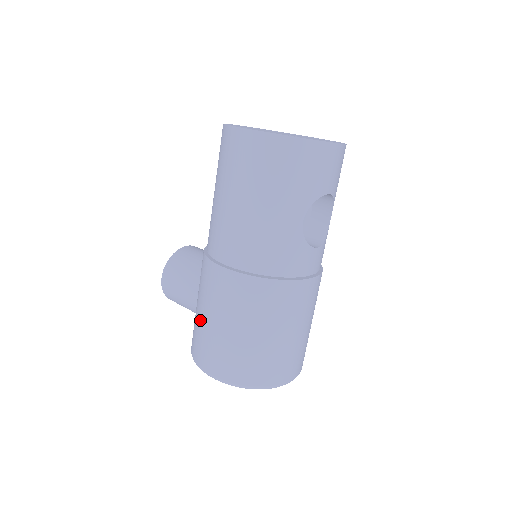
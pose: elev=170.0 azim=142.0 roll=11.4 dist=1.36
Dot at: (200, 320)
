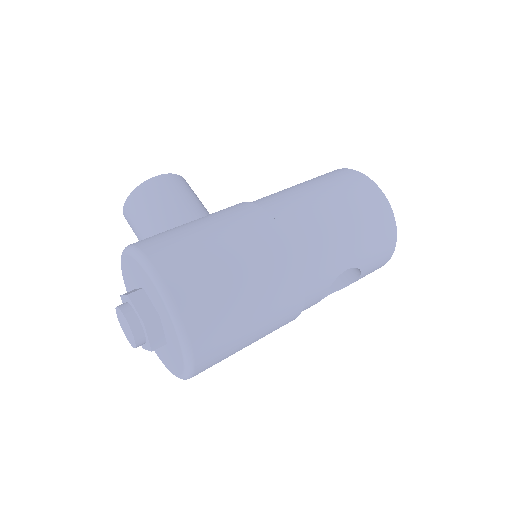
Dot at: (198, 233)
